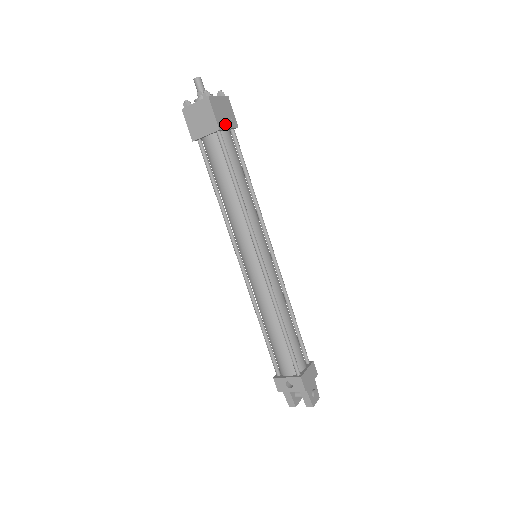
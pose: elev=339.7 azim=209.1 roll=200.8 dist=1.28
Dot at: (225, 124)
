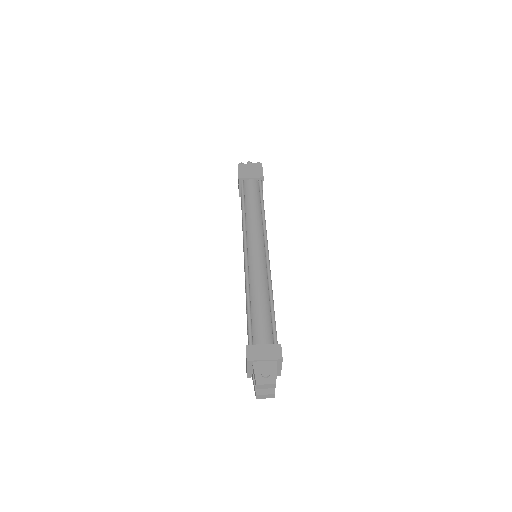
Dot at: (248, 176)
